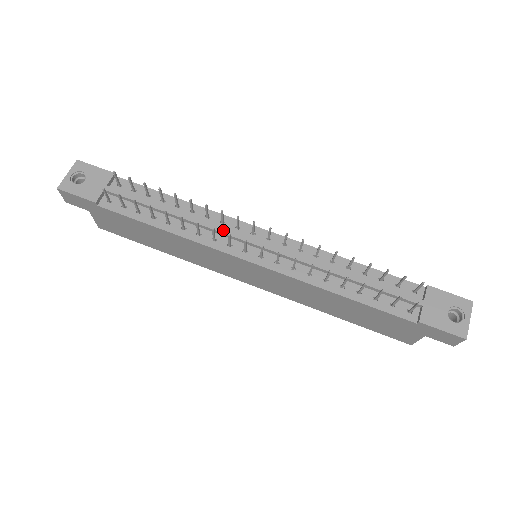
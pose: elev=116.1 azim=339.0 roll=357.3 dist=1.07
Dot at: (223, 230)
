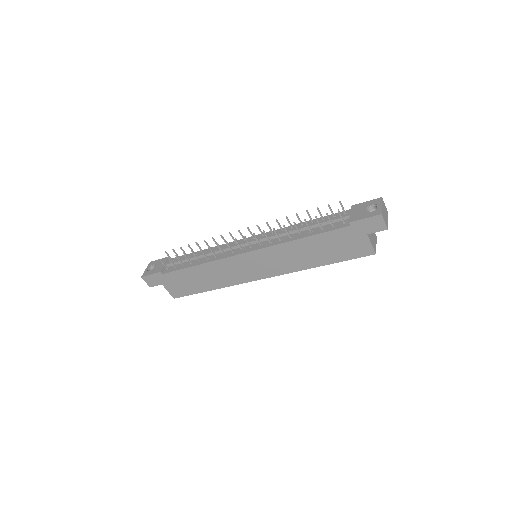
Dot at: (227, 247)
